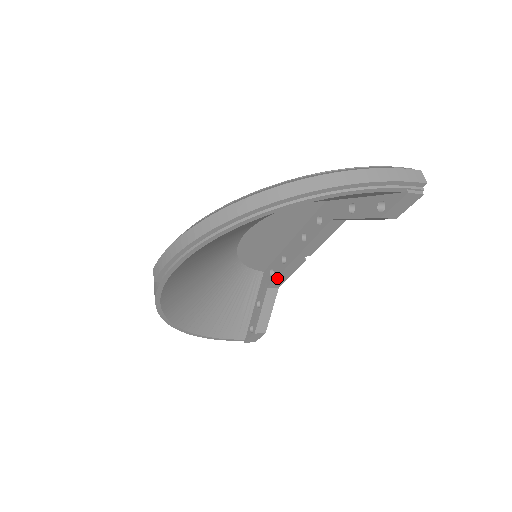
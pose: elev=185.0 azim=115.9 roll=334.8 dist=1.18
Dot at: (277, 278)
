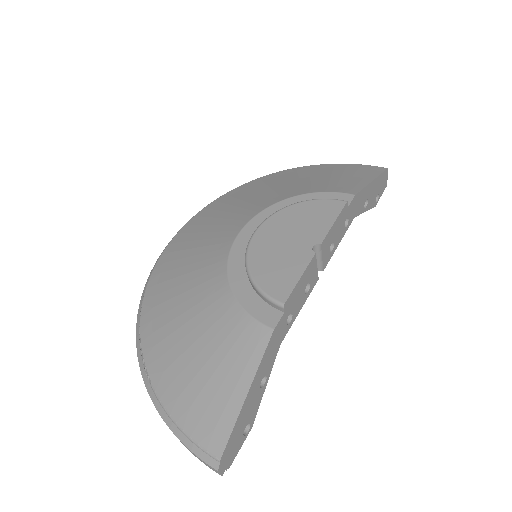
Dot at: occluded
